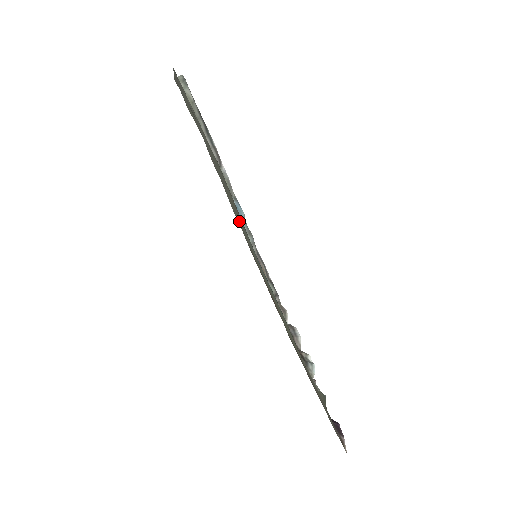
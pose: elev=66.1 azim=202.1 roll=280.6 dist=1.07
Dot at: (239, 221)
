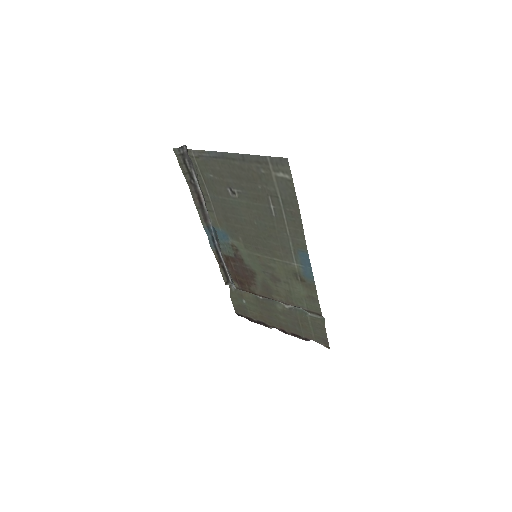
Dot at: (262, 235)
